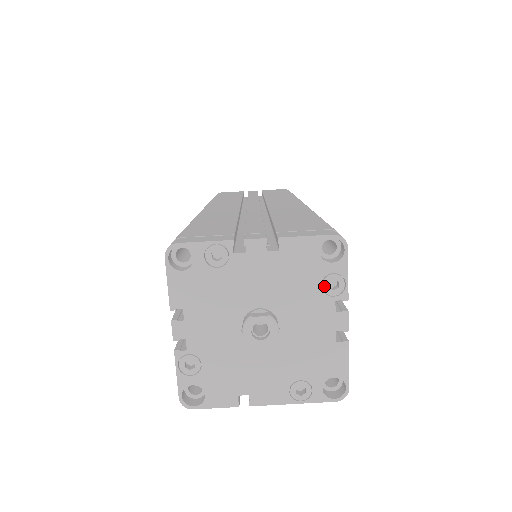
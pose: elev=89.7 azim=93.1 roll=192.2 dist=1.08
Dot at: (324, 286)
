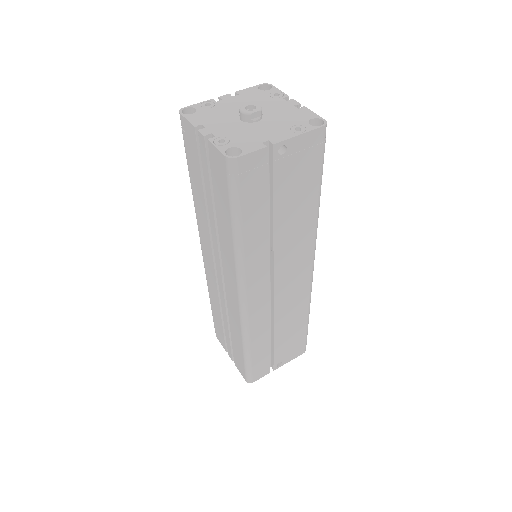
Dot at: (272, 96)
